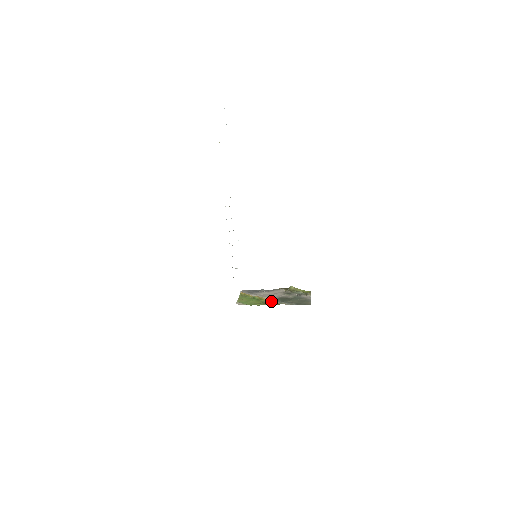
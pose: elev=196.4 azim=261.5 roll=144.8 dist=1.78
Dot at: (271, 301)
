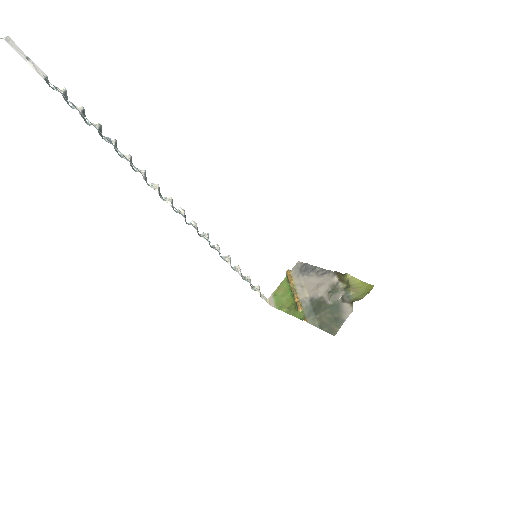
Dot at: (297, 309)
